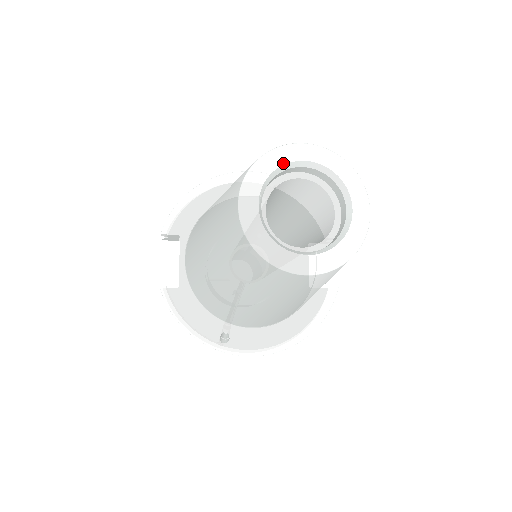
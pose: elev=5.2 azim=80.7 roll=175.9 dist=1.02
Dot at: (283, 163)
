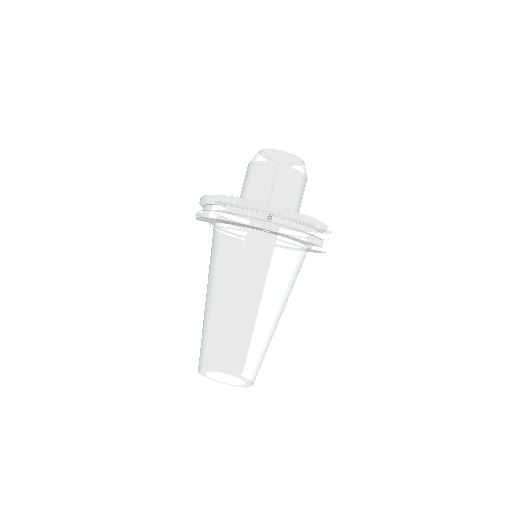
Dot at: occluded
